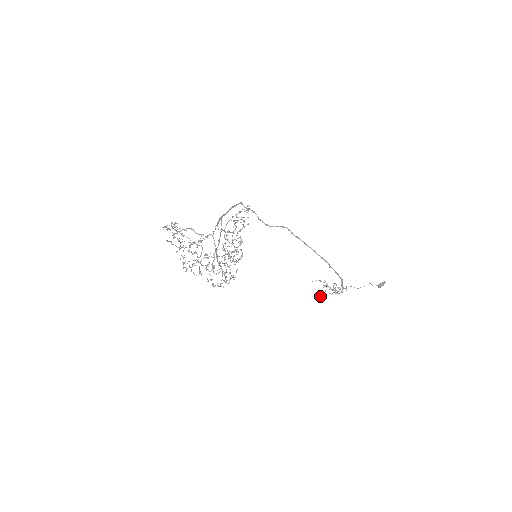
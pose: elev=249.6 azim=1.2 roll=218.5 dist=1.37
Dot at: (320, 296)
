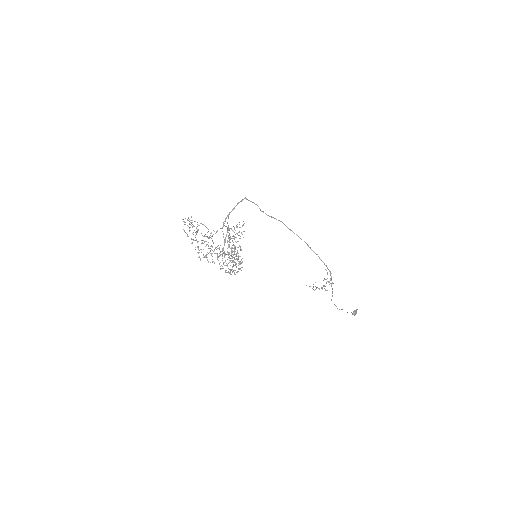
Dot at: occluded
